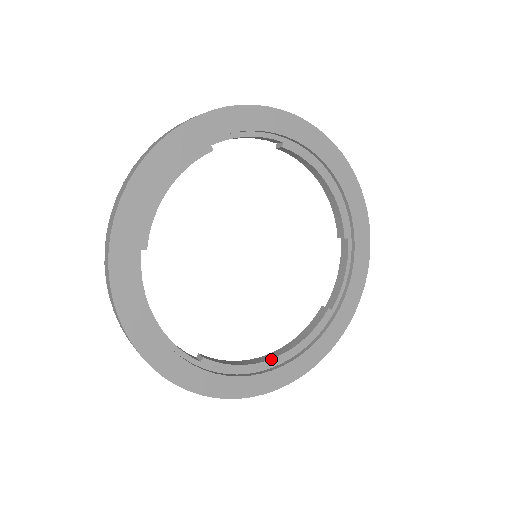
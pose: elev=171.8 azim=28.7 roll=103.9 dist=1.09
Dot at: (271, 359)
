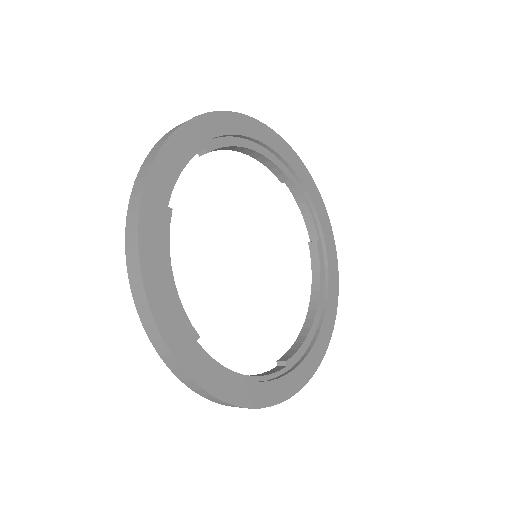
Dot at: (316, 314)
